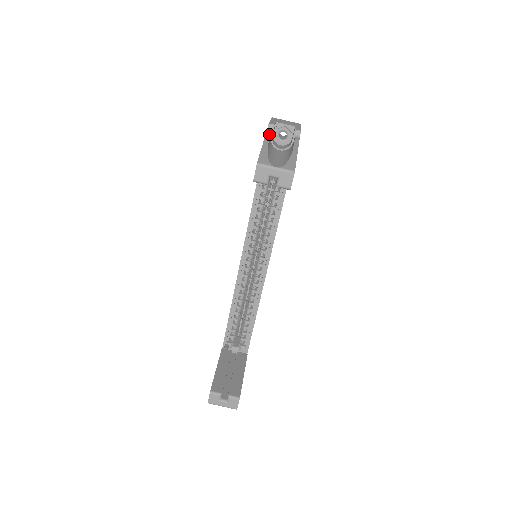
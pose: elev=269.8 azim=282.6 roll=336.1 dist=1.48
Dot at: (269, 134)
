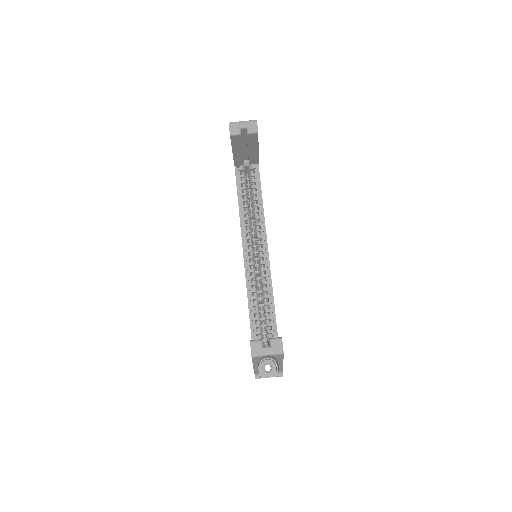
Dot at: occluded
